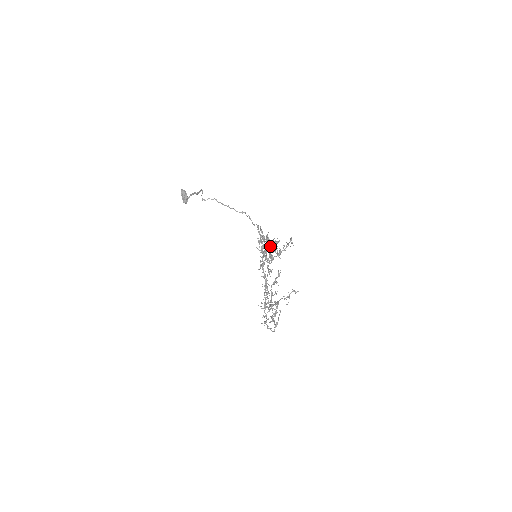
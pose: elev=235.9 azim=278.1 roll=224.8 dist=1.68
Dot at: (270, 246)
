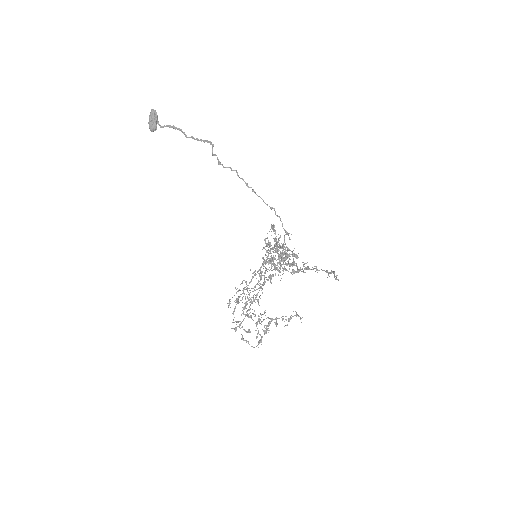
Dot at: occluded
